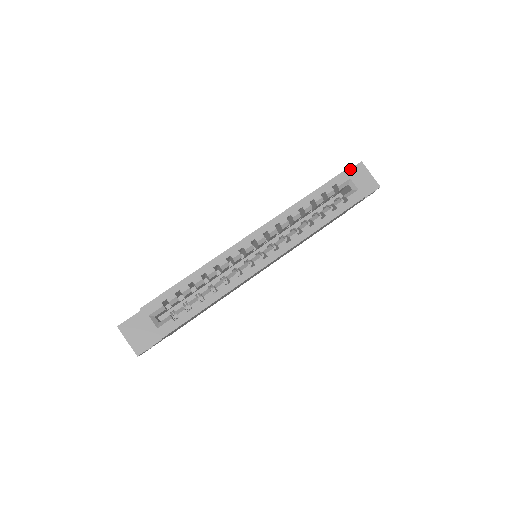
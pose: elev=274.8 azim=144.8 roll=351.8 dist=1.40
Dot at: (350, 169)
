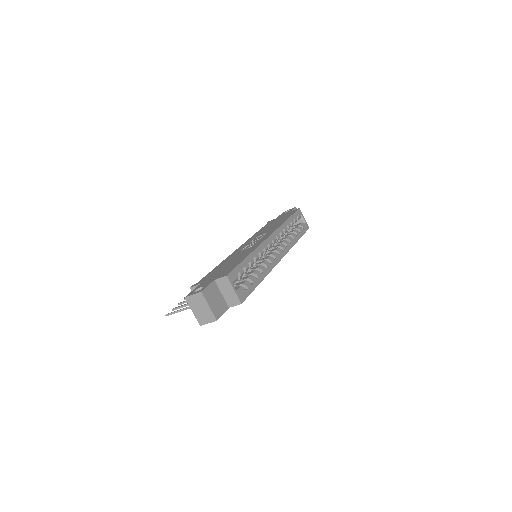
Dot at: occluded
